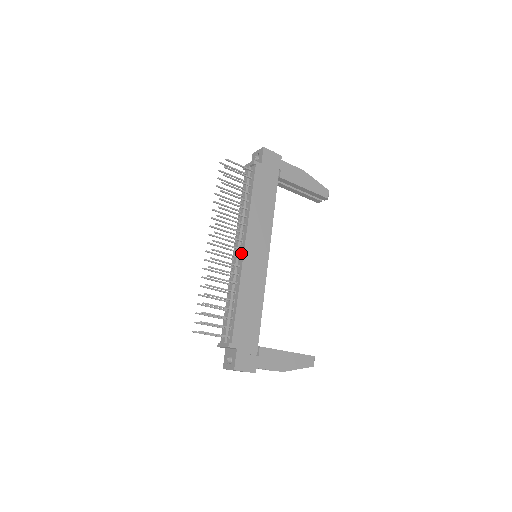
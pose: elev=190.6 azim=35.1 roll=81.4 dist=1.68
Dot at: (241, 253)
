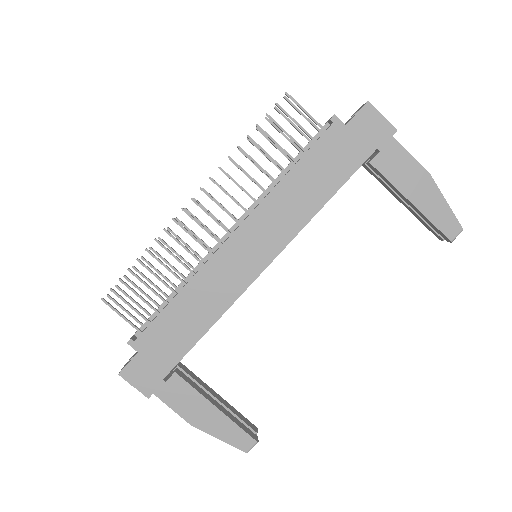
Dot at: (227, 238)
